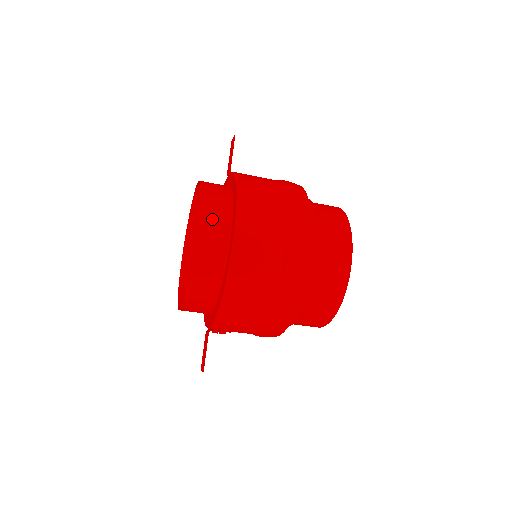
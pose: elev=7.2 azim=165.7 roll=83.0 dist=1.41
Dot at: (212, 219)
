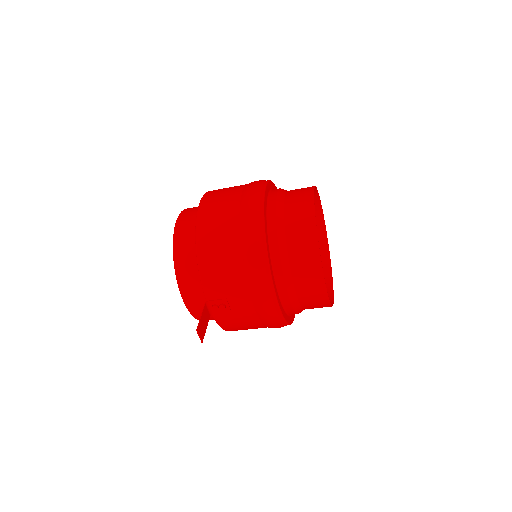
Dot at: (193, 209)
